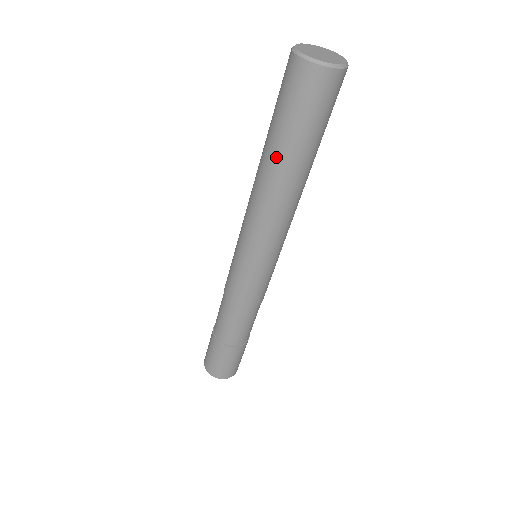
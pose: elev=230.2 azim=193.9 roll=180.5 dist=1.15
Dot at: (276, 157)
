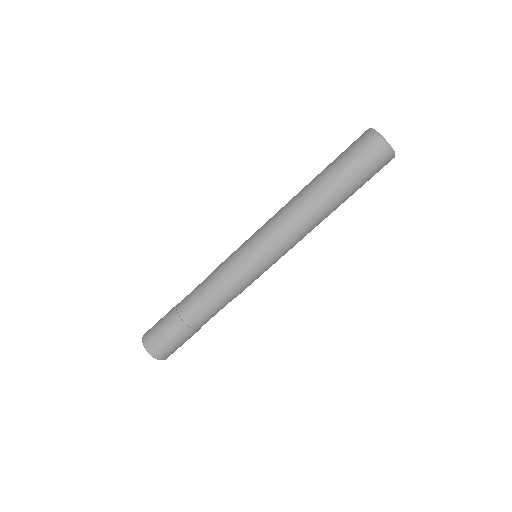
Dot at: (335, 195)
